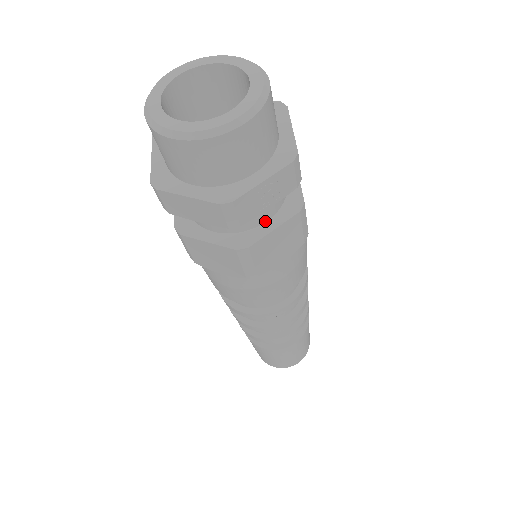
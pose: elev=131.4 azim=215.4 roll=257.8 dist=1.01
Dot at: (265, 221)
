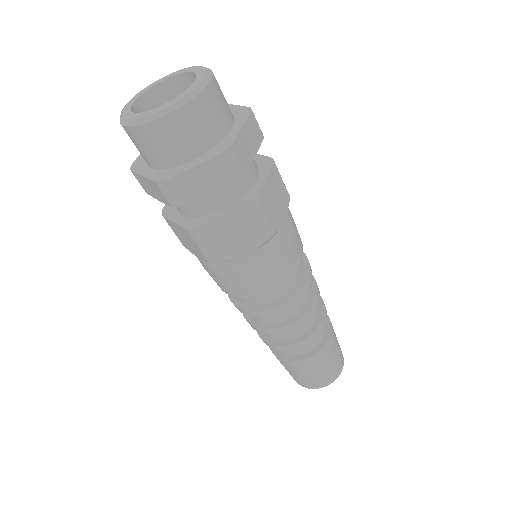
Dot at: (255, 181)
